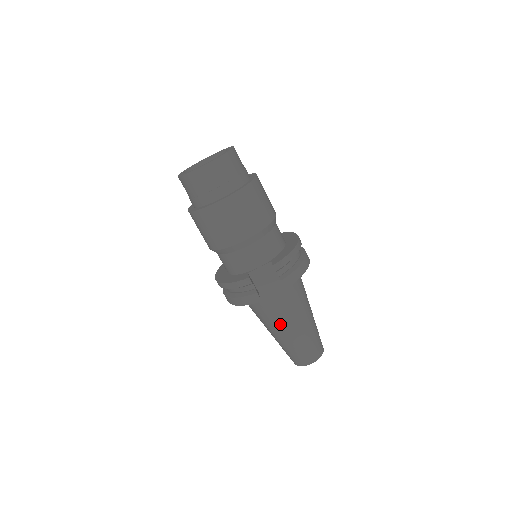
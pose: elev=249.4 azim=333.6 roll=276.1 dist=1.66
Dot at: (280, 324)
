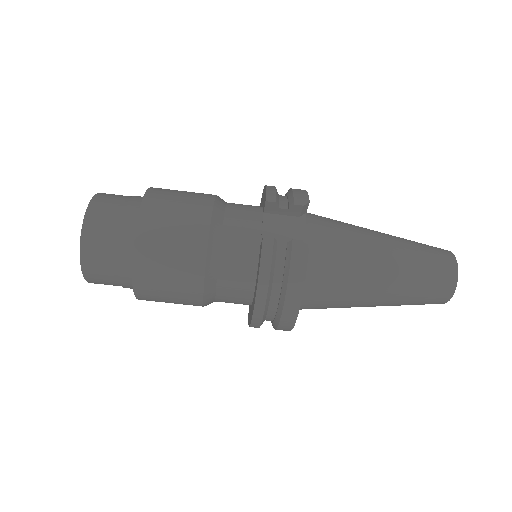
Dot at: (367, 261)
